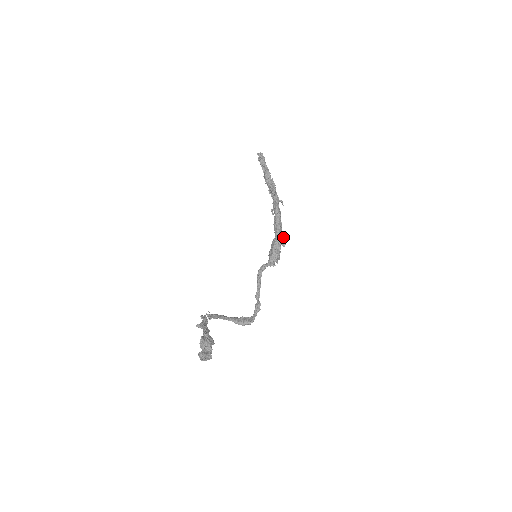
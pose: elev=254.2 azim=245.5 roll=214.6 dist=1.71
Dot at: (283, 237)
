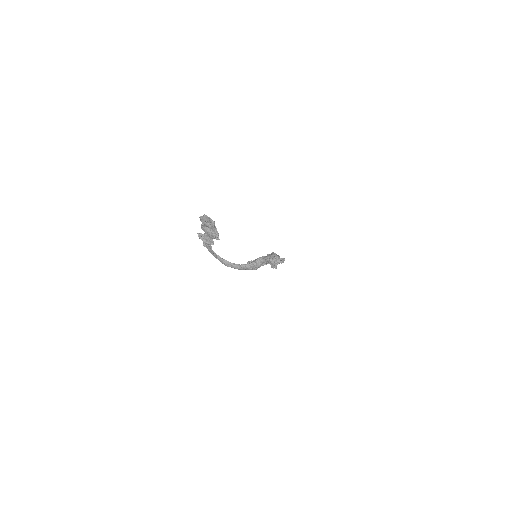
Dot at: (281, 259)
